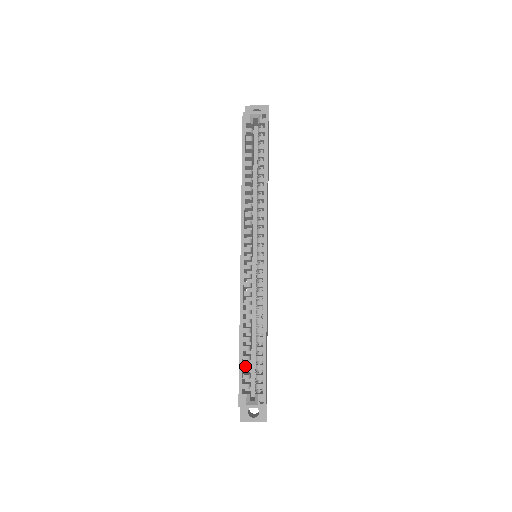
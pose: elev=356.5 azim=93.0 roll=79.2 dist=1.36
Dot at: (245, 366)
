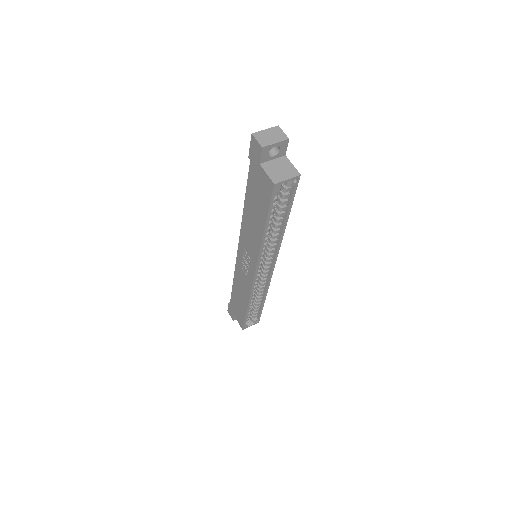
Dot at: (248, 315)
